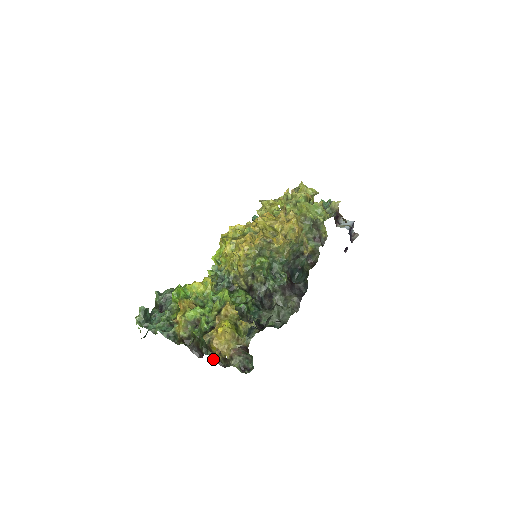
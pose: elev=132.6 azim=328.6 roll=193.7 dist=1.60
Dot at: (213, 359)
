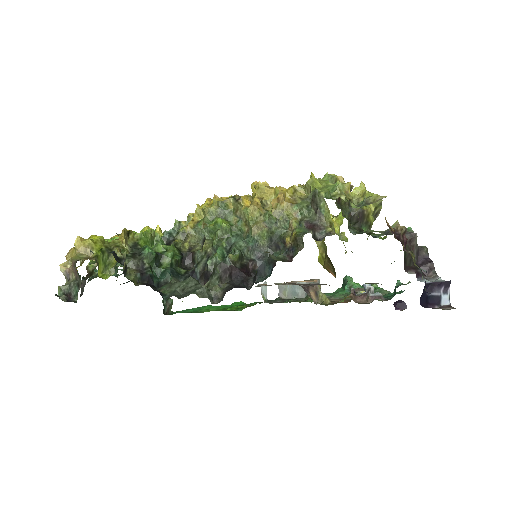
Dot at: occluded
